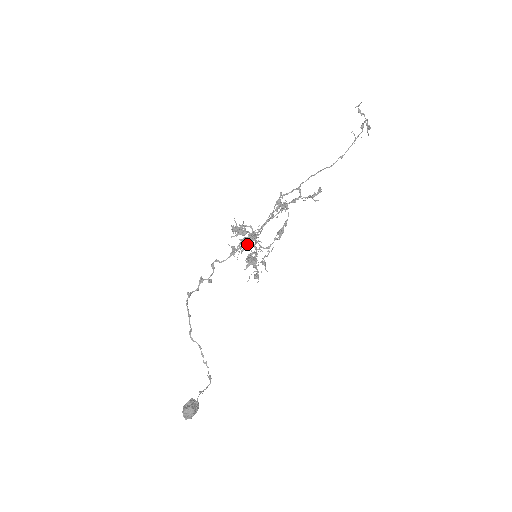
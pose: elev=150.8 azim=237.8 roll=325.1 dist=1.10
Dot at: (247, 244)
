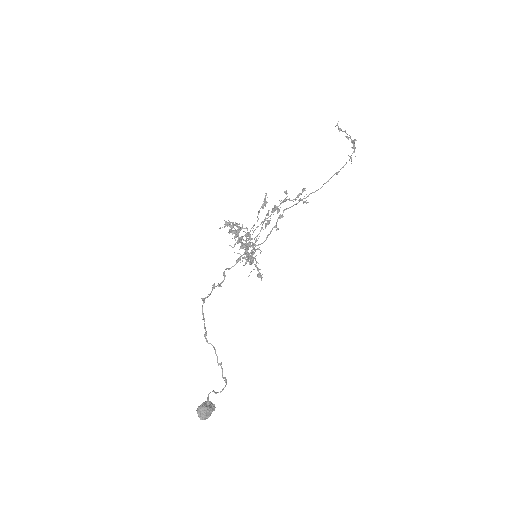
Dot at: (236, 235)
